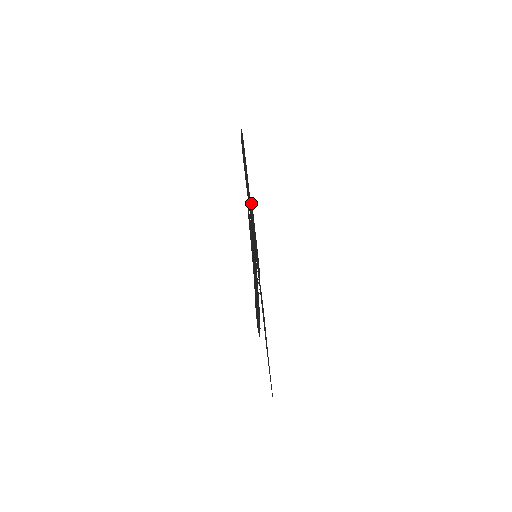
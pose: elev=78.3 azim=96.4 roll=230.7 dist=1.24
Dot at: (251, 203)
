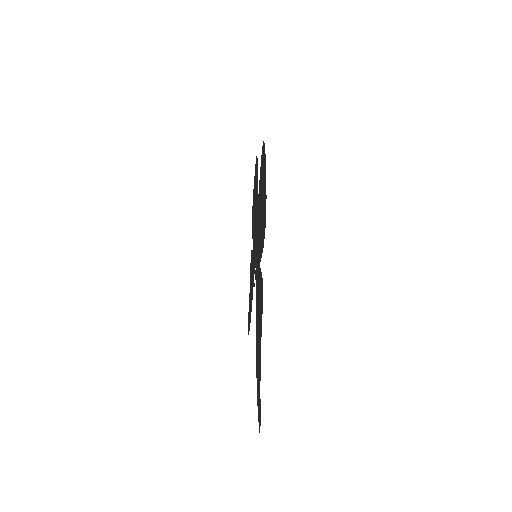
Dot at: (257, 176)
